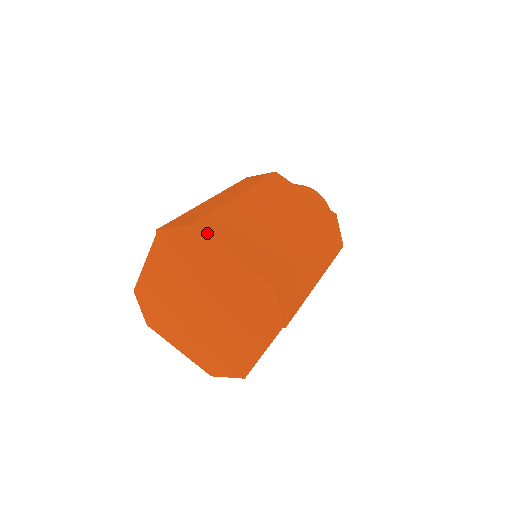
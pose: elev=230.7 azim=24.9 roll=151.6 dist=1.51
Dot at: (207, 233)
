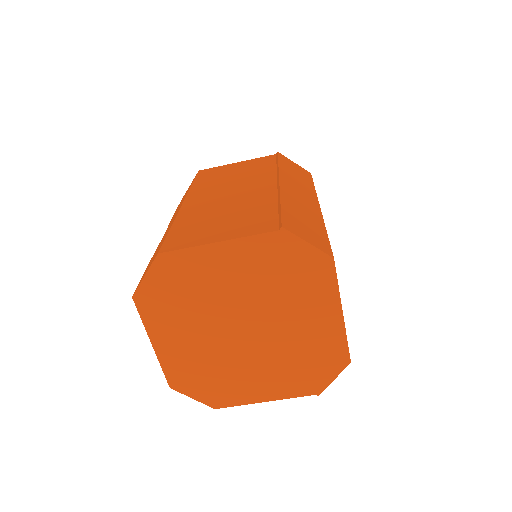
Dot at: occluded
